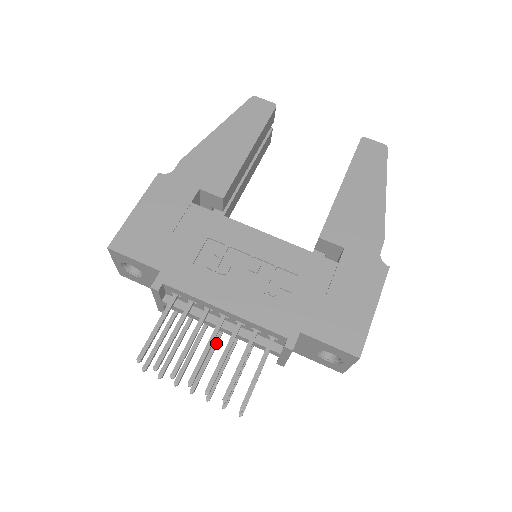
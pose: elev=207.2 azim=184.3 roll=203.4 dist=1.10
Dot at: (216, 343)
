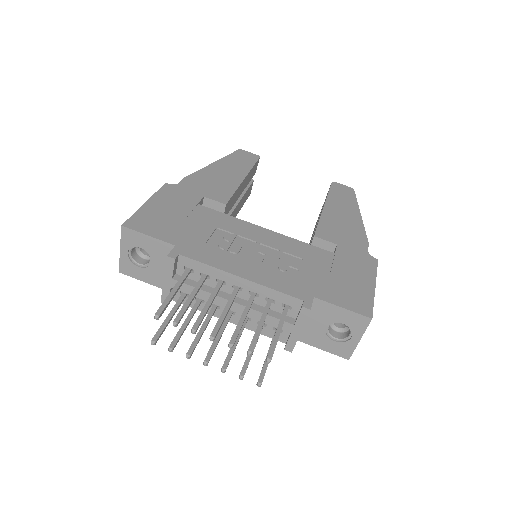
Dot at: (226, 323)
